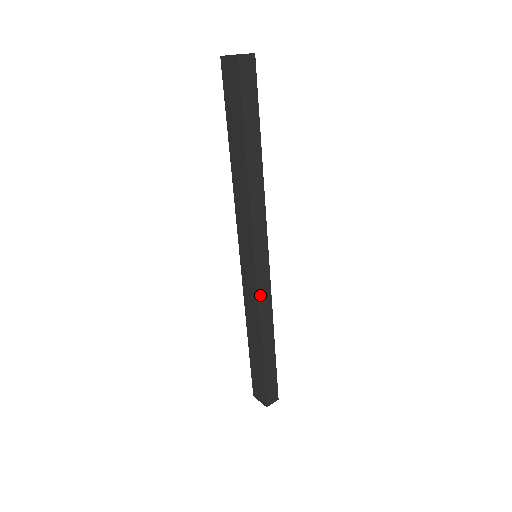
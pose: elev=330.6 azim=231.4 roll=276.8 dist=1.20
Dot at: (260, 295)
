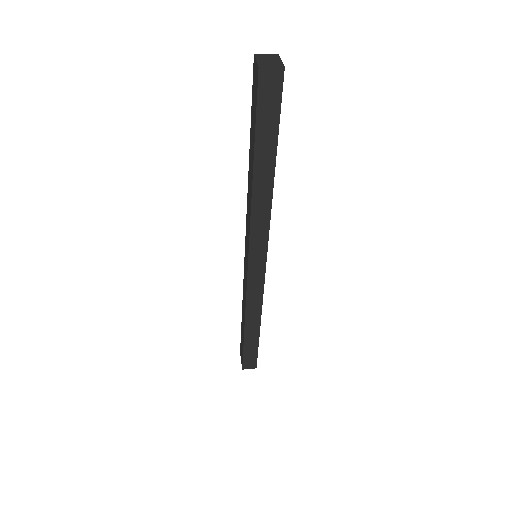
Dot at: (250, 290)
